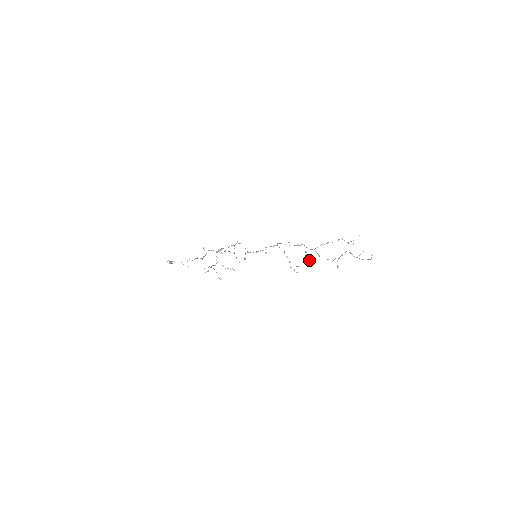
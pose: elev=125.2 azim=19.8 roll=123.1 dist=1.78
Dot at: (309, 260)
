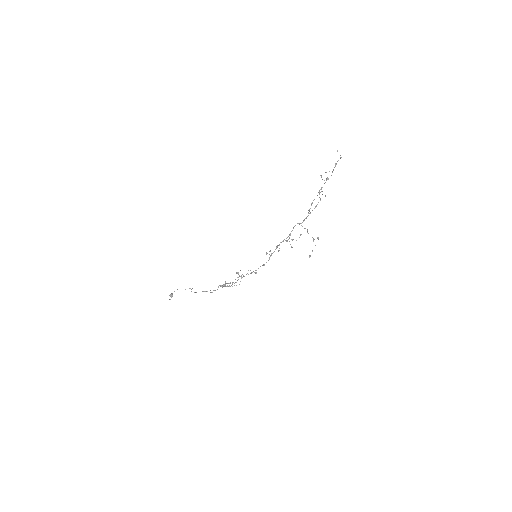
Dot at: (318, 238)
